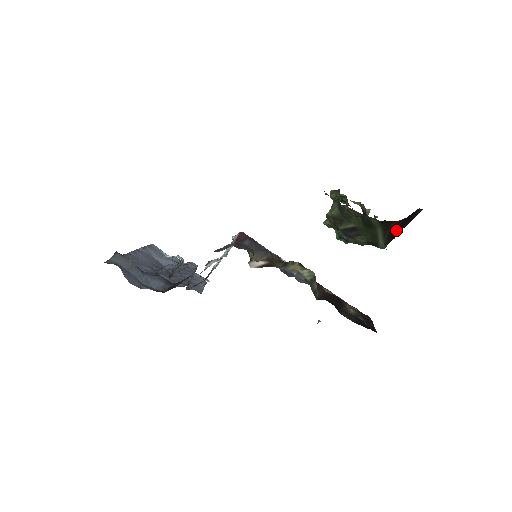
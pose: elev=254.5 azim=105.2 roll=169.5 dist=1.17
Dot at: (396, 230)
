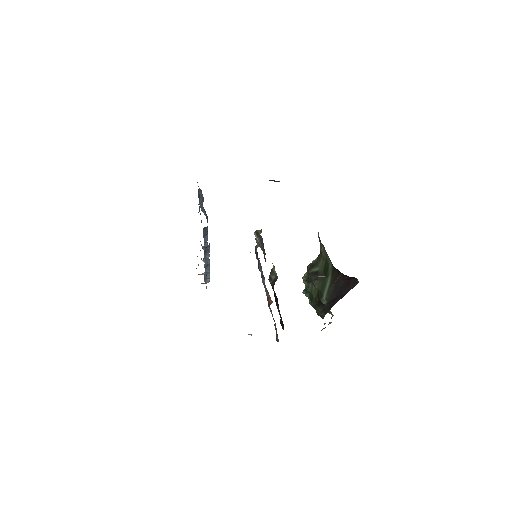
Dot at: (338, 289)
